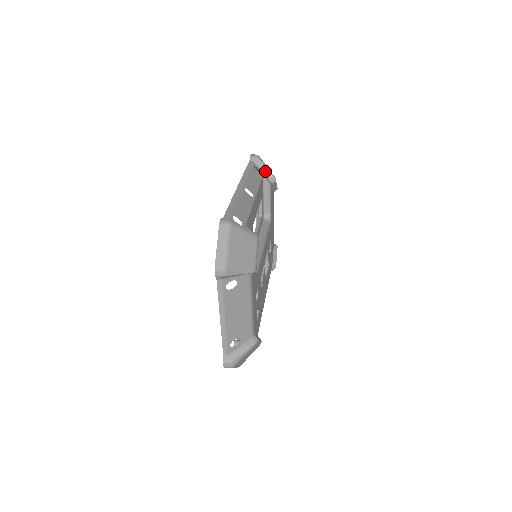
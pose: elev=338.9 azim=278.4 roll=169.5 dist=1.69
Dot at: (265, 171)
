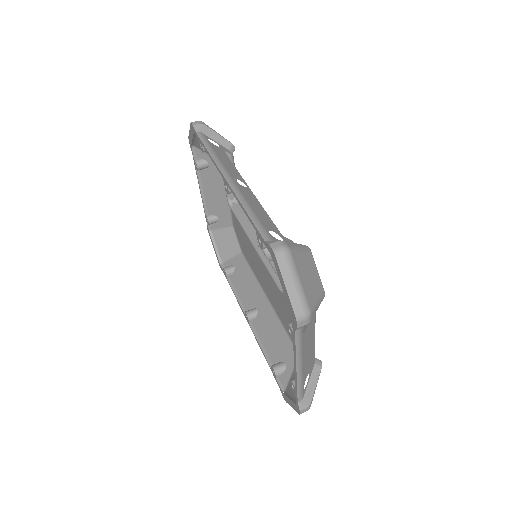
Dot at: (220, 140)
